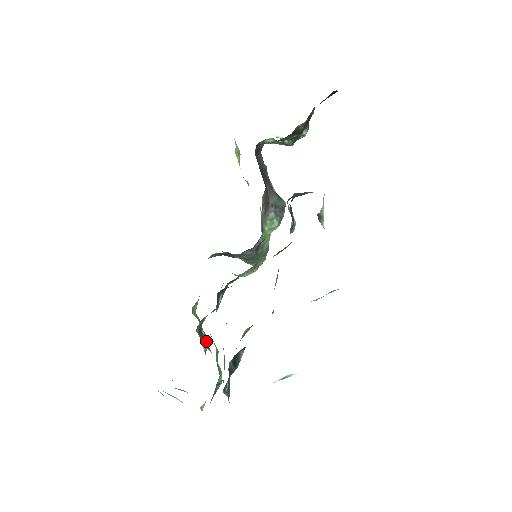
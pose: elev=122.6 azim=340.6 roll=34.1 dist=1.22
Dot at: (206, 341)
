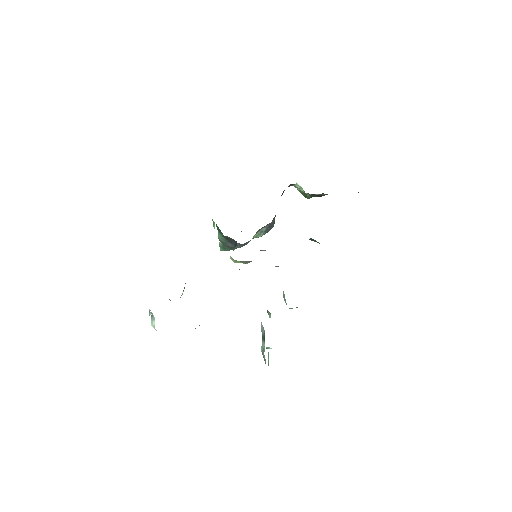
Dot at: occluded
